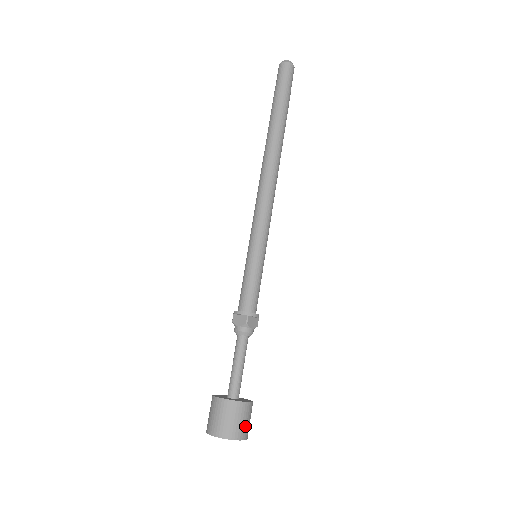
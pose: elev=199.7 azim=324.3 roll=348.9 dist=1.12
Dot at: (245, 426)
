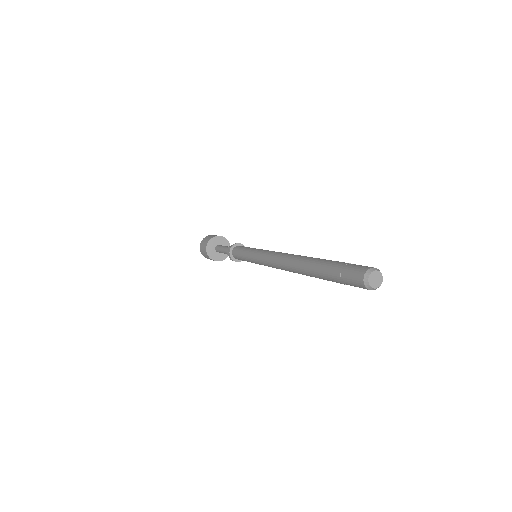
Dot at: occluded
